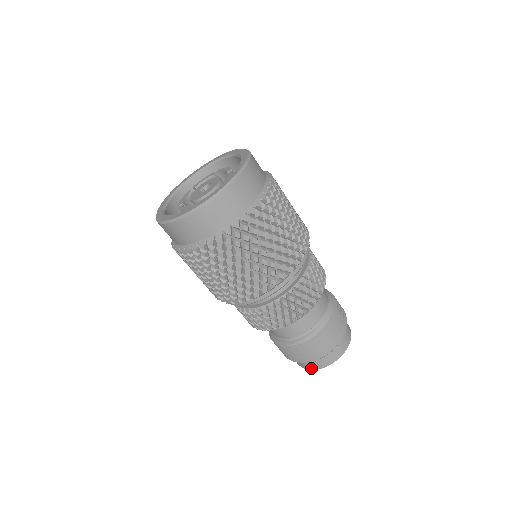
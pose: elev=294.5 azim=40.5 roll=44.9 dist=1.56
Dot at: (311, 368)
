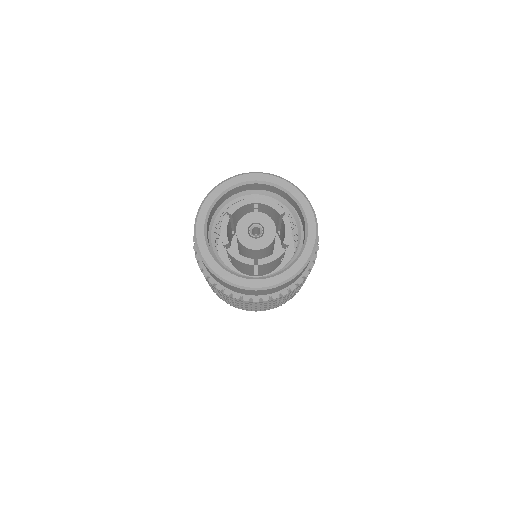
Dot at: occluded
